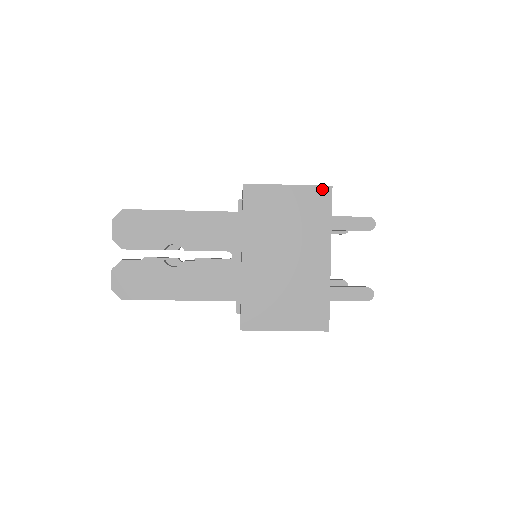
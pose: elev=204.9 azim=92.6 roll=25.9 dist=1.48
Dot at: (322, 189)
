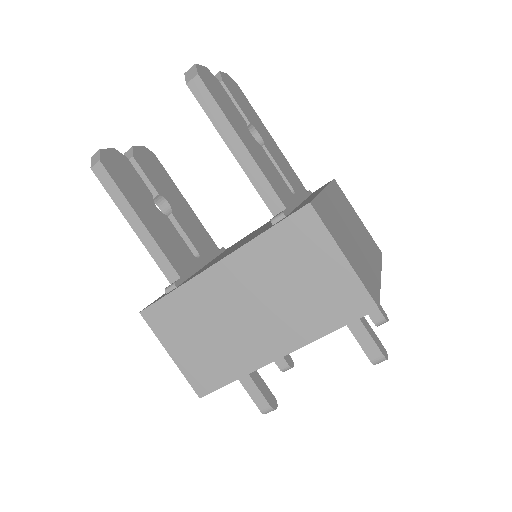
Dot at: (377, 246)
